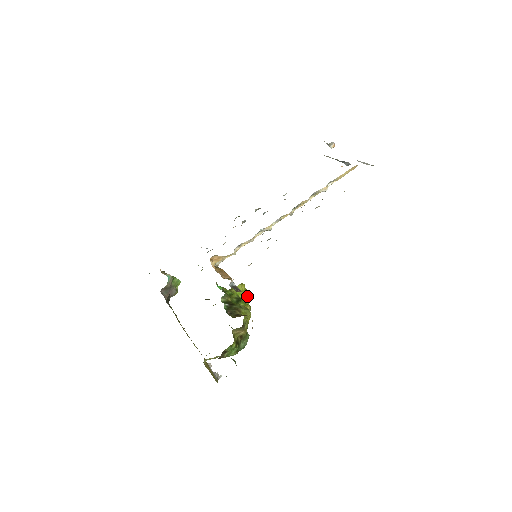
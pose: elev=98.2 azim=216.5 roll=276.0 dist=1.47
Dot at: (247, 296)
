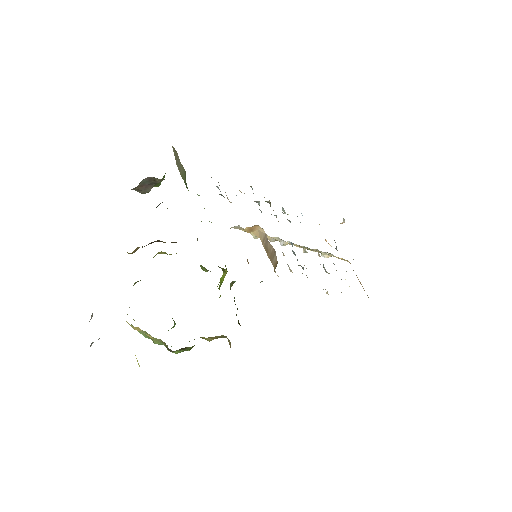
Dot at: (219, 288)
